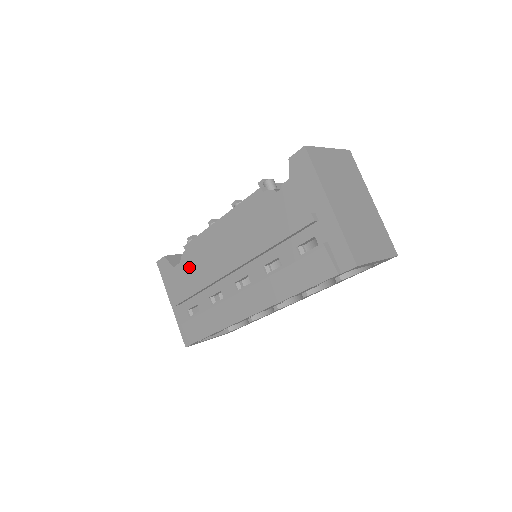
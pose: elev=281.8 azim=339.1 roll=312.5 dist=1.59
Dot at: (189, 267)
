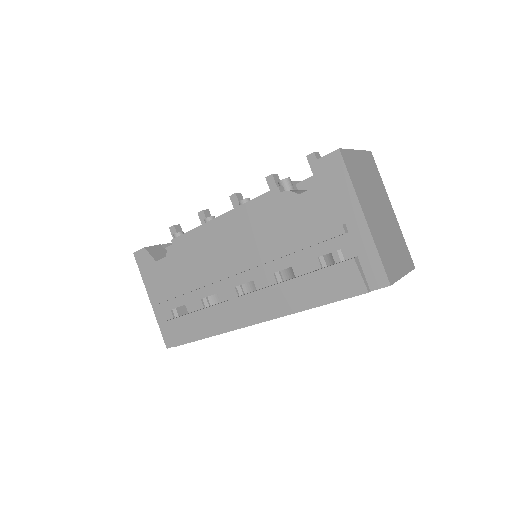
Dot at: (177, 263)
